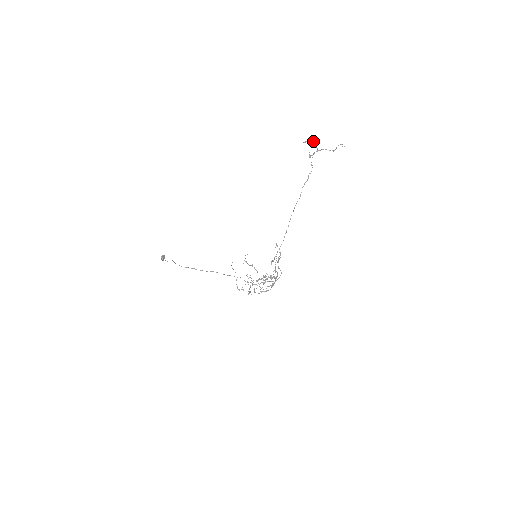
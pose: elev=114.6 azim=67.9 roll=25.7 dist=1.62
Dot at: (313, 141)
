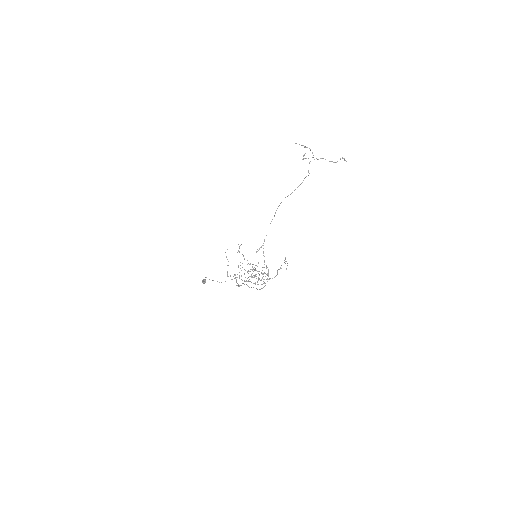
Dot at: occluded
